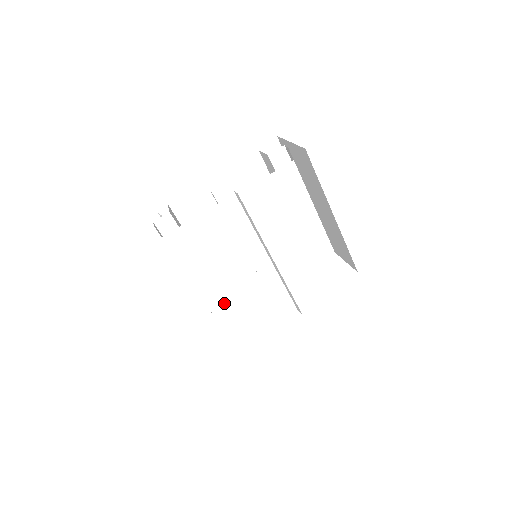
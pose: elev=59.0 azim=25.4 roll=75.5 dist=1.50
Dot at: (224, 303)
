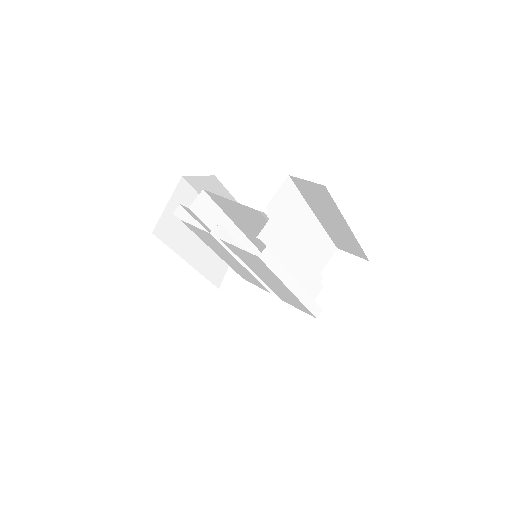
Dot at: (228, 261)
